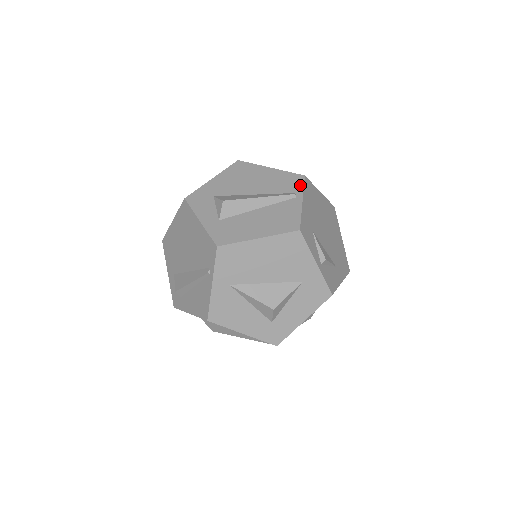
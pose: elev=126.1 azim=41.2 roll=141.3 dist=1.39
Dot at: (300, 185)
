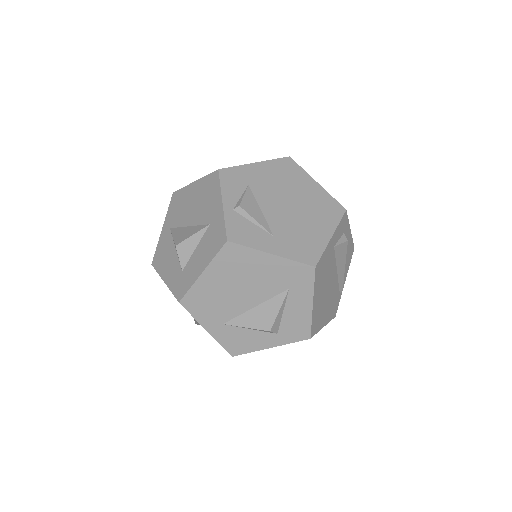
Dot at: (274, 160)
